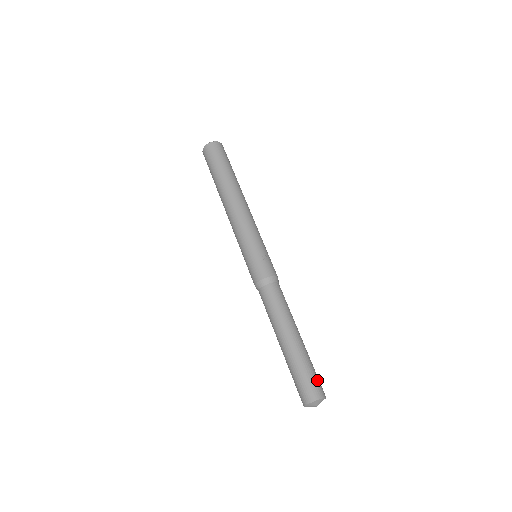
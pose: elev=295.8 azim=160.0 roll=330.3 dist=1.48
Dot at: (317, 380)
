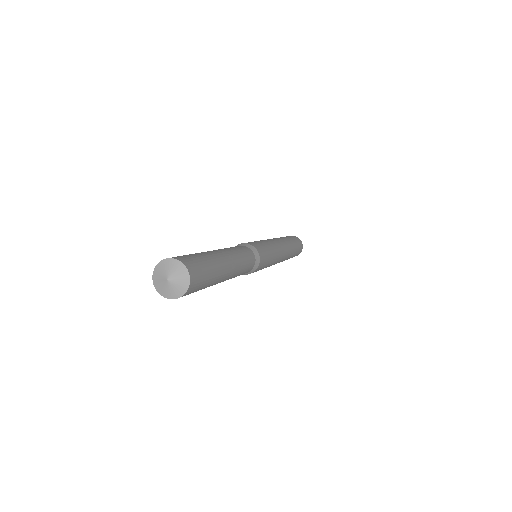
Dot at: (183, 256)
